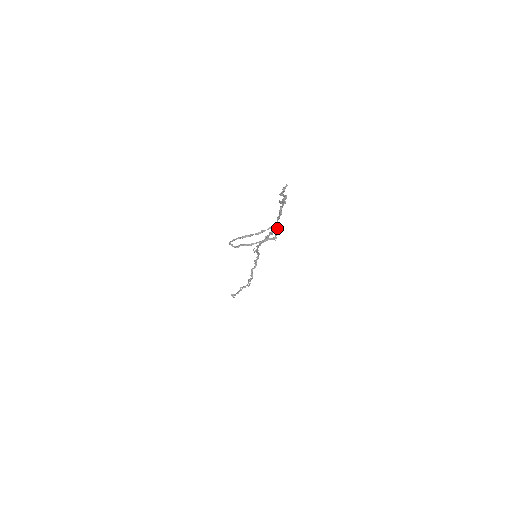
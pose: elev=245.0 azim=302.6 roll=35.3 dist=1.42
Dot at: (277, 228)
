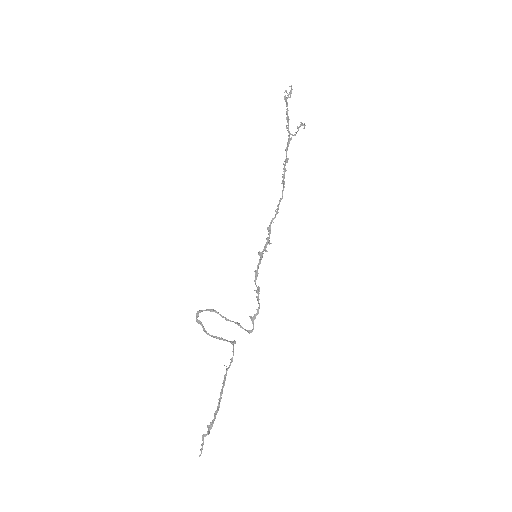
Dot at: (230, 362)
